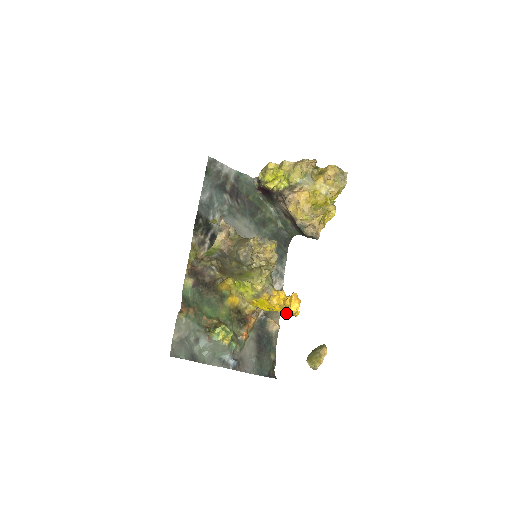
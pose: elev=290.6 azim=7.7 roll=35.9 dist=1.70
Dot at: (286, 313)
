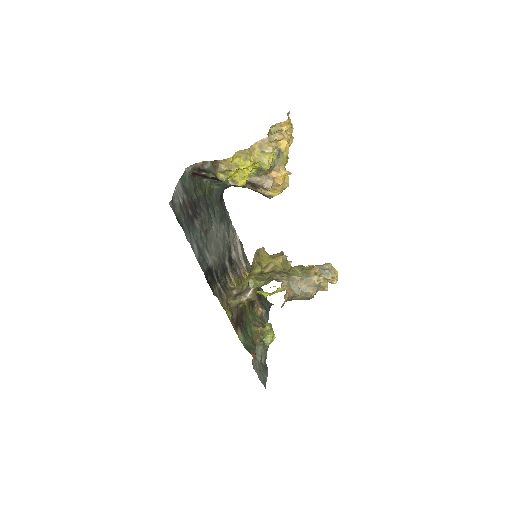
Dot at: occluded
